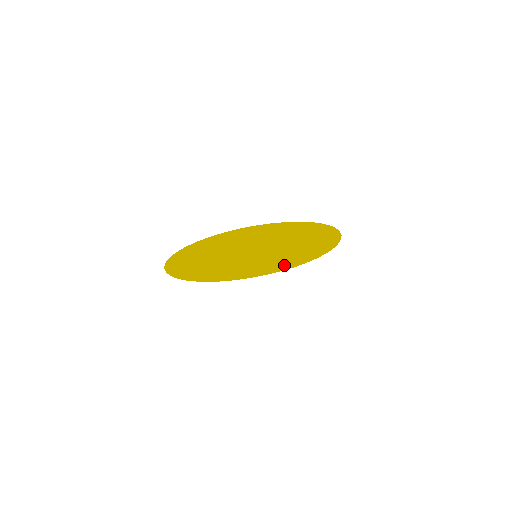
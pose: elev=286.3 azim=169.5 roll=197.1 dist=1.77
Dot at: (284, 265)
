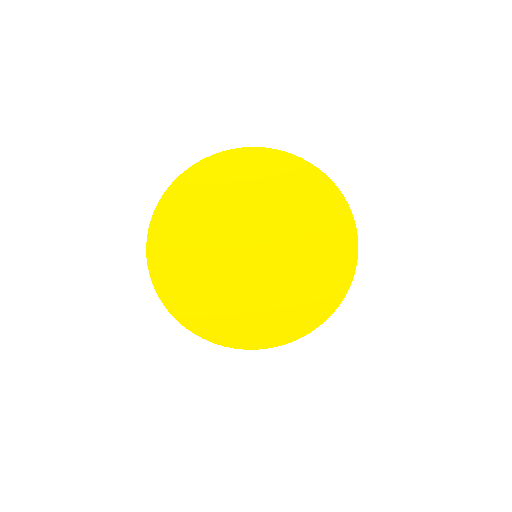
Dot at: (265, 327)
